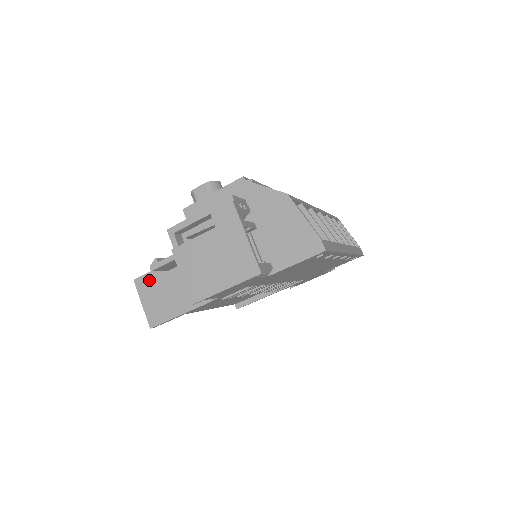
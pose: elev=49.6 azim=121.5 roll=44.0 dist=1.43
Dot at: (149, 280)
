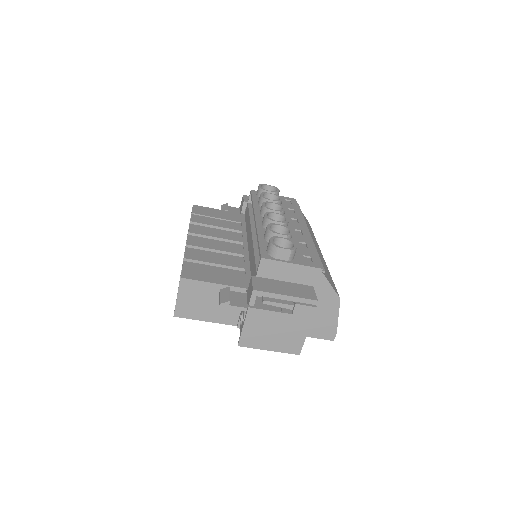
Dot at: (196, 286)
